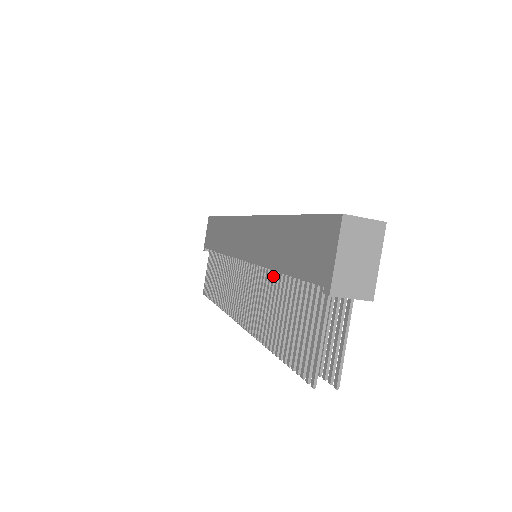
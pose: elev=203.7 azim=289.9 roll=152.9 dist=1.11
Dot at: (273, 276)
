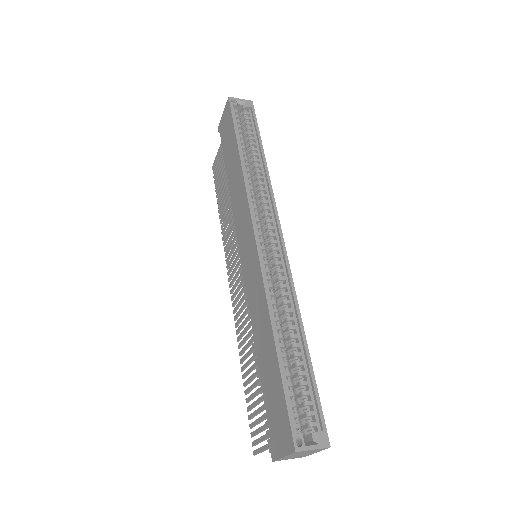
Dot at: occluded
